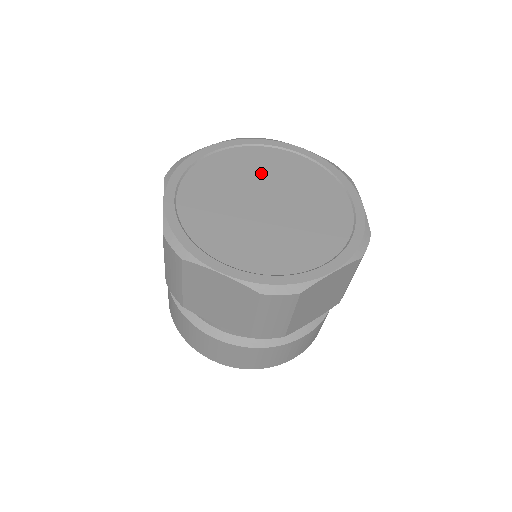
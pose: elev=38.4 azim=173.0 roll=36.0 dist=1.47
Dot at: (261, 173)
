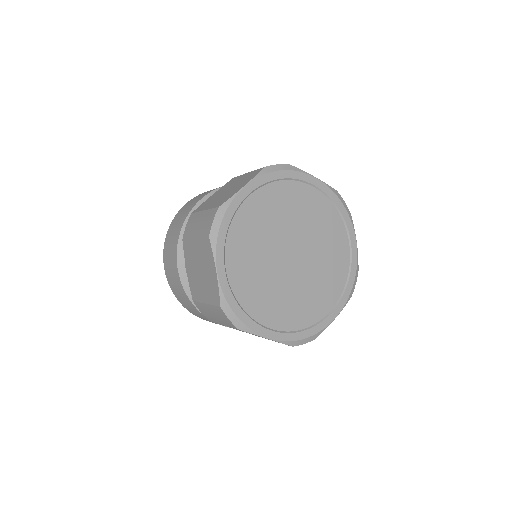
Dot at: (315, 232)
